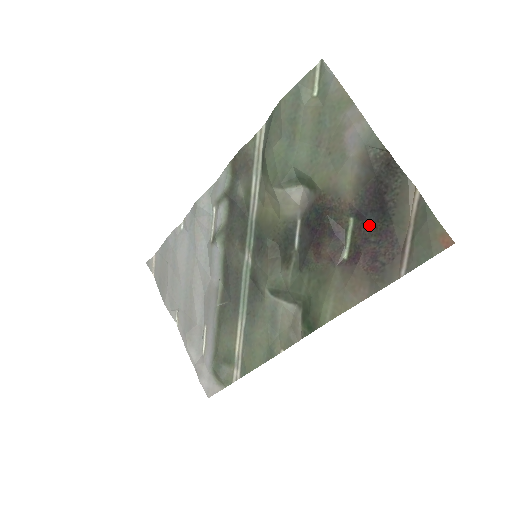
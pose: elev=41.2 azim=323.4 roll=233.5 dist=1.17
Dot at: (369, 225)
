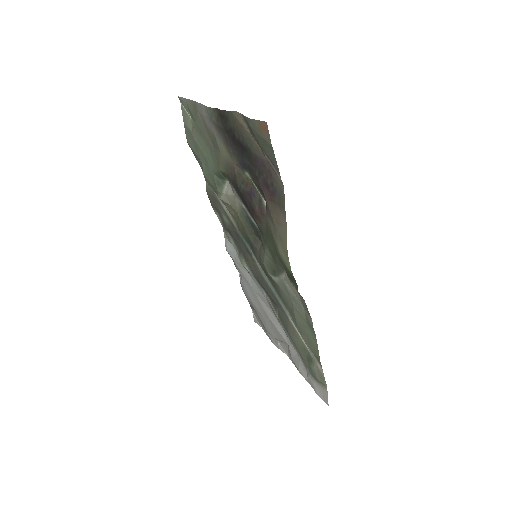
Dot at: (250, 166)
